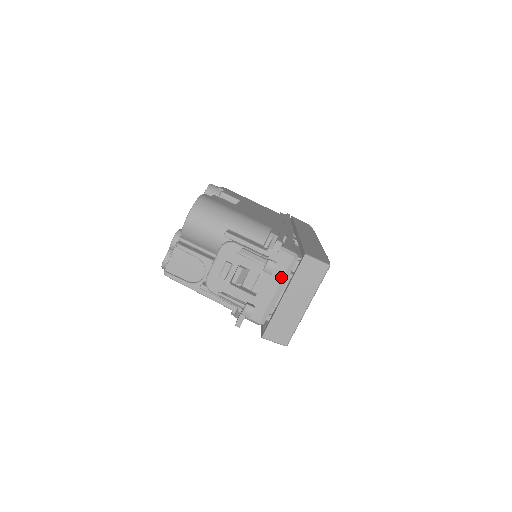
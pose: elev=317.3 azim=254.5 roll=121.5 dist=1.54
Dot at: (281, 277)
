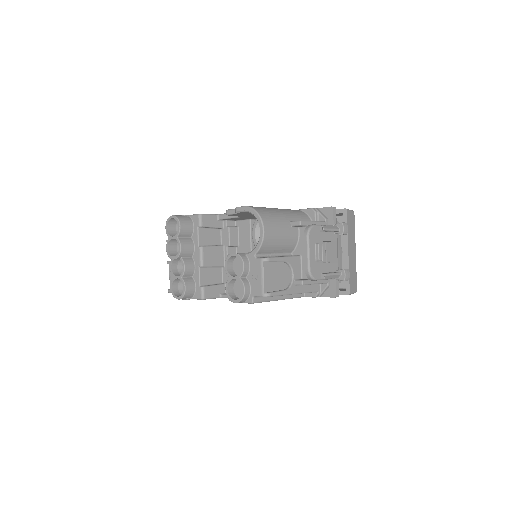
Dot at: occluded
